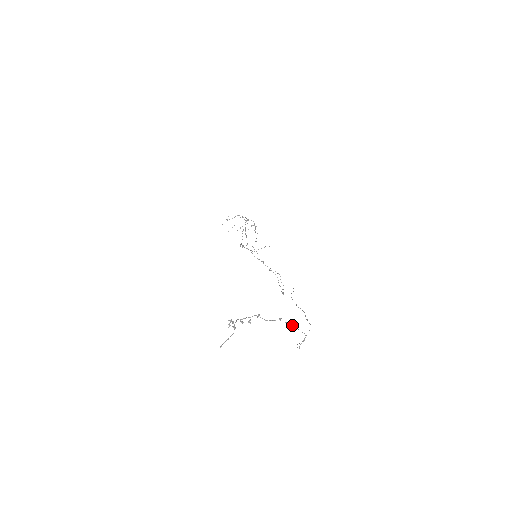
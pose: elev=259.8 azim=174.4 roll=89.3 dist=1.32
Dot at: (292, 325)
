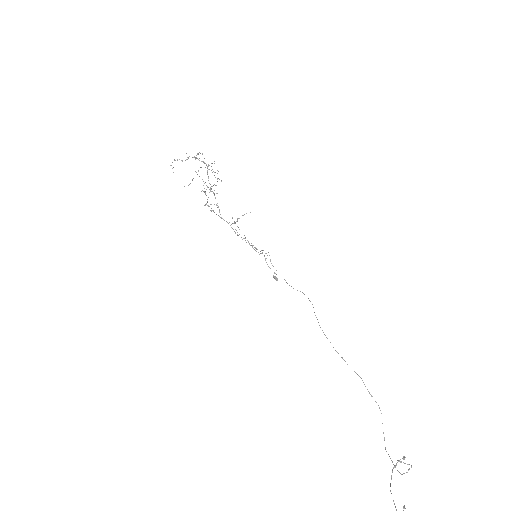
Dot at: (401, 462)
